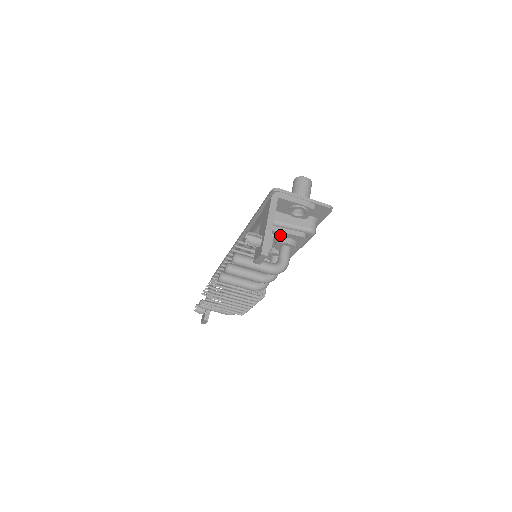
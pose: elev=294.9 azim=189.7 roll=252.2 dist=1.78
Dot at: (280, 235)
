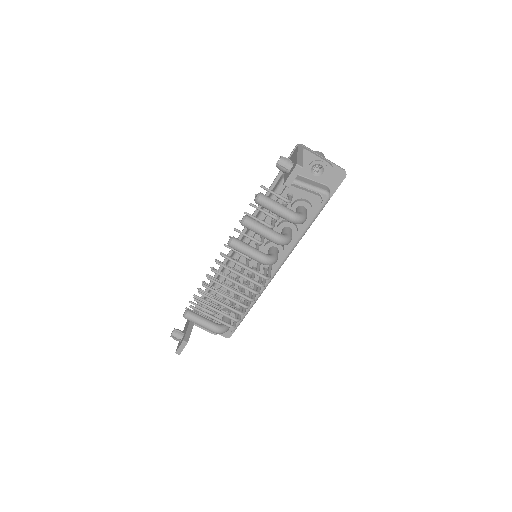
Dot at: (298, 195)
